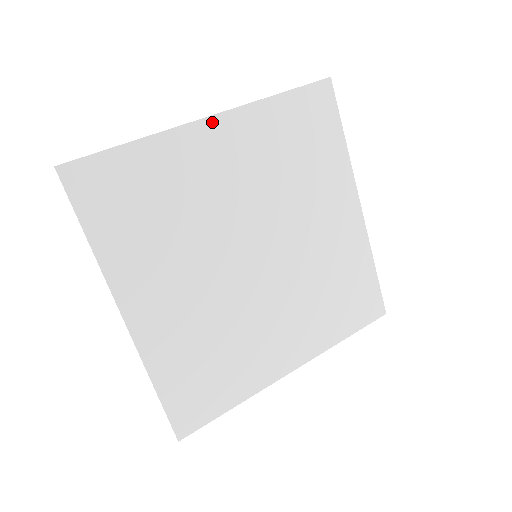
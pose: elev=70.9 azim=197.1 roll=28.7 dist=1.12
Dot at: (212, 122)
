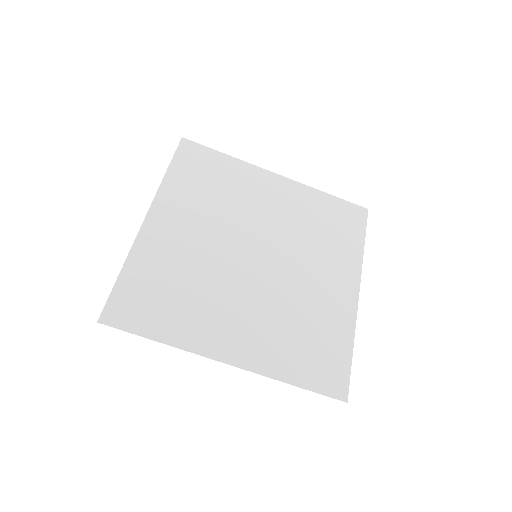
Dot at: (150, 218)
